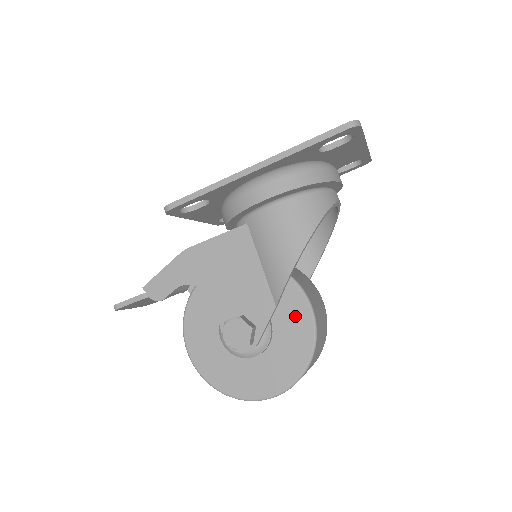
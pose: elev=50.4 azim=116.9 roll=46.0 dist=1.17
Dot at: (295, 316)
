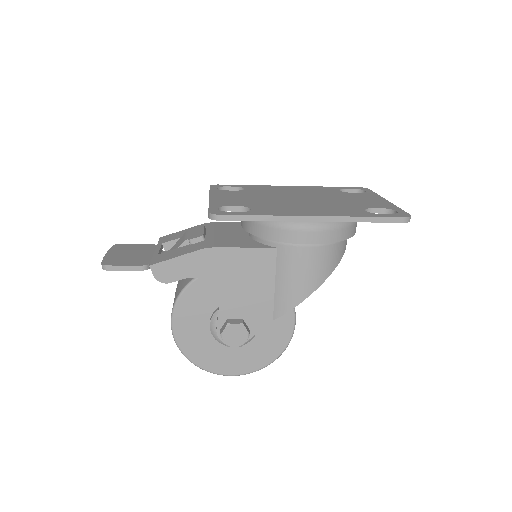
Dot at: (280, 325)
